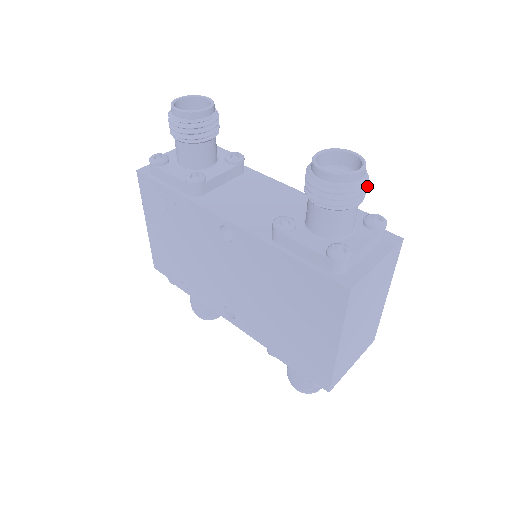
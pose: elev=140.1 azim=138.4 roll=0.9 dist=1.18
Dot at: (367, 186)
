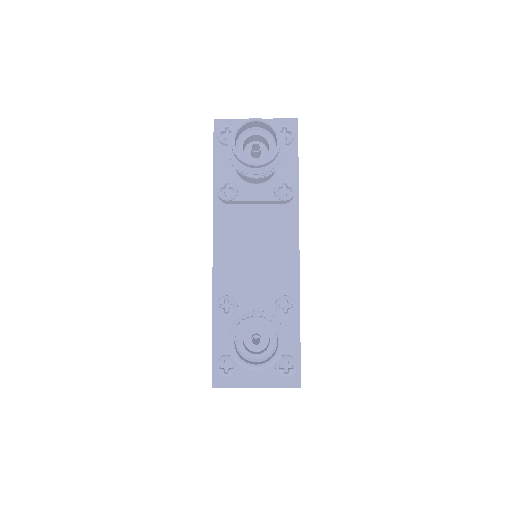
Dot at: (268, 367)
